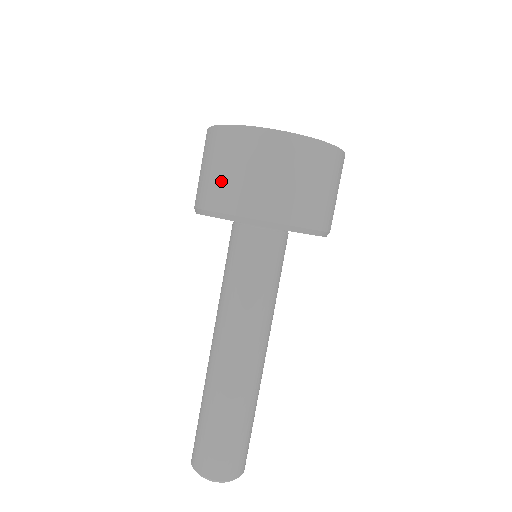
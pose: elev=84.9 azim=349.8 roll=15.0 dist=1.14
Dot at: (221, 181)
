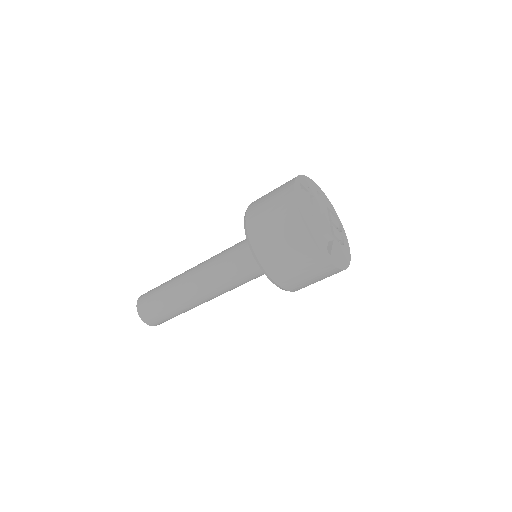
Dot at: (285, 265)
